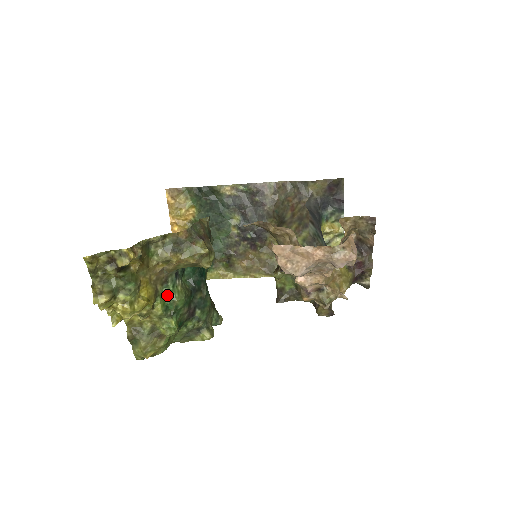
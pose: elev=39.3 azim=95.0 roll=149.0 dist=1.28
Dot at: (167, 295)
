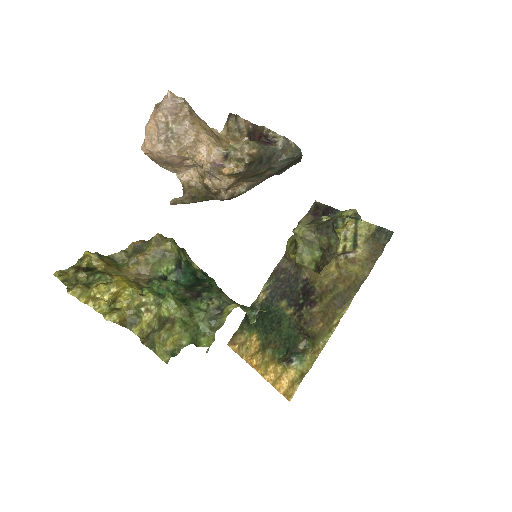
Dot at: (155, 287)
